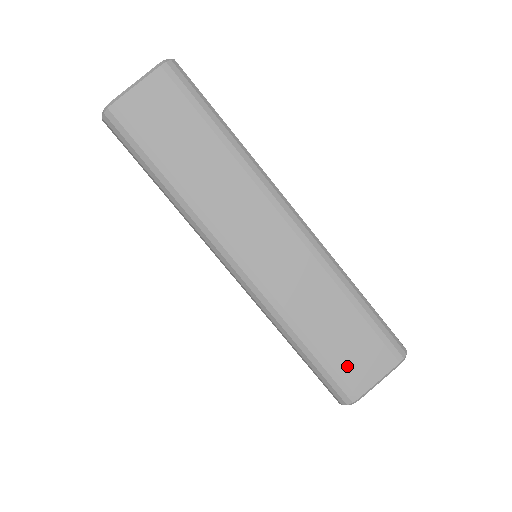
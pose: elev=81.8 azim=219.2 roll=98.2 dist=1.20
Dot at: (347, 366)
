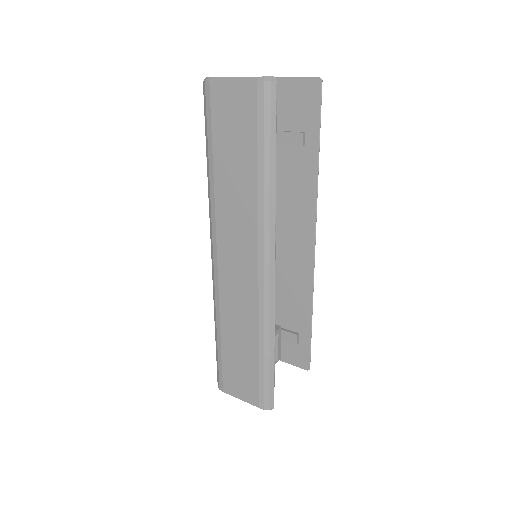
Dot at: (230, 373)
